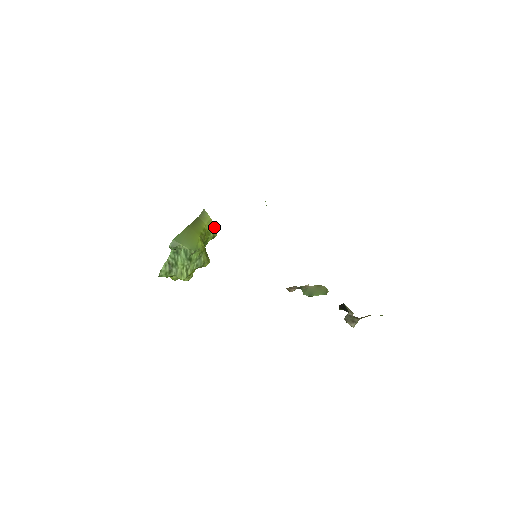
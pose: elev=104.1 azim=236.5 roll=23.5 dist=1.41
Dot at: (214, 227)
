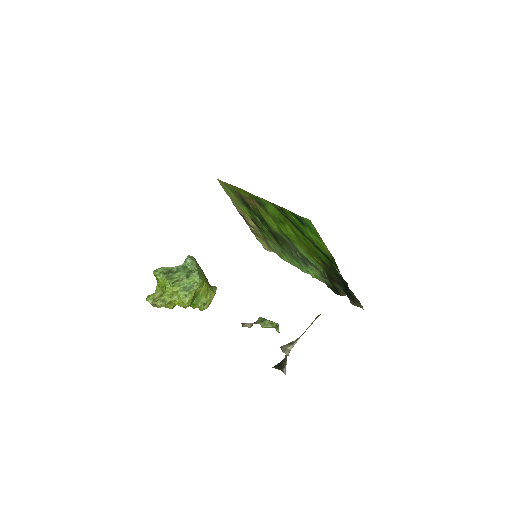
Dot at: (211, 300)
